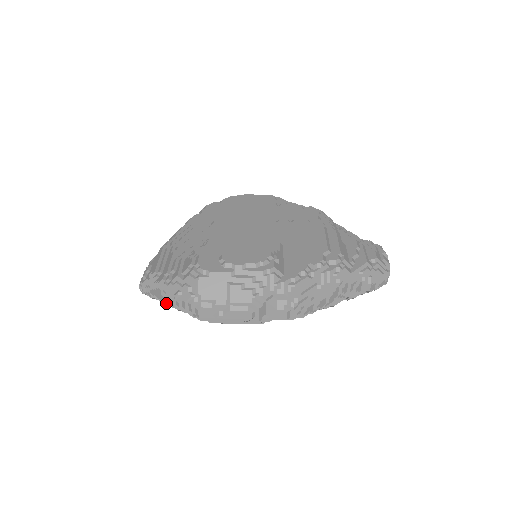
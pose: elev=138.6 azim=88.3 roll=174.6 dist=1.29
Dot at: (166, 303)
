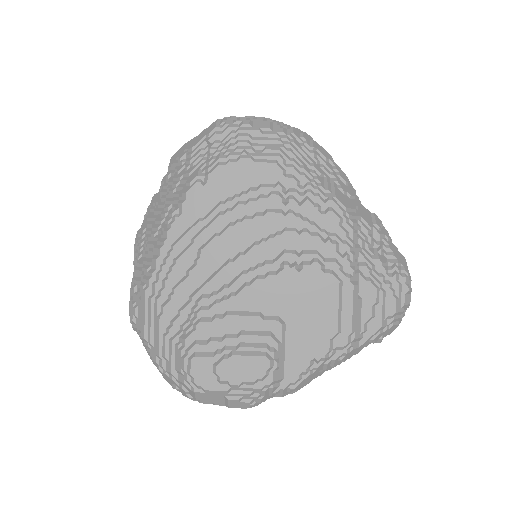
Dot at: occluded
